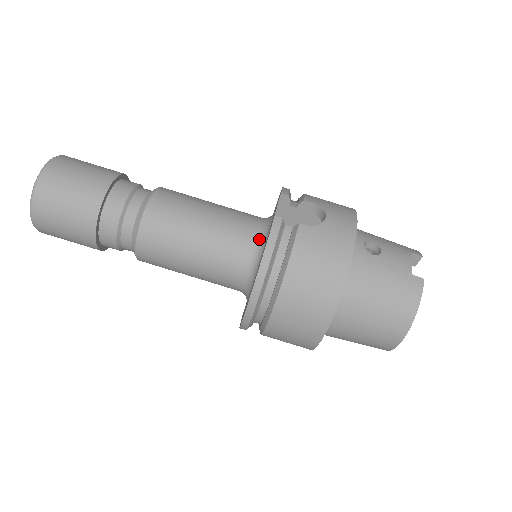
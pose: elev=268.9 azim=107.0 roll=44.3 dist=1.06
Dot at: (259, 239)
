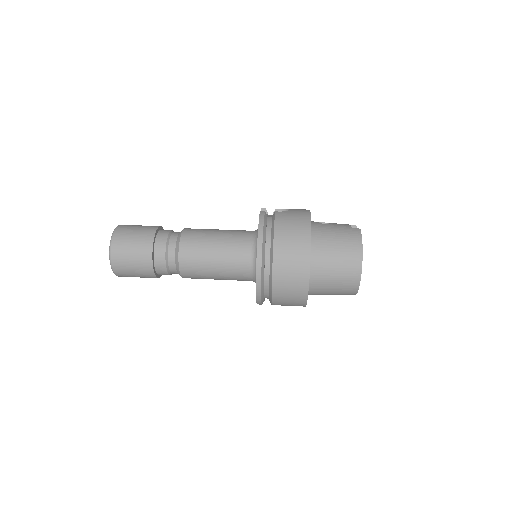
Dot at: (255, 234)
